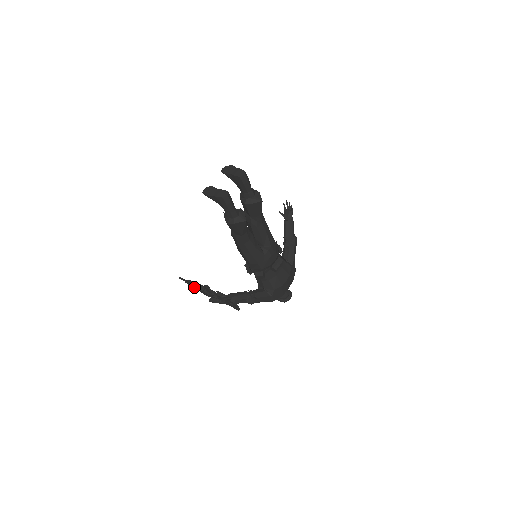
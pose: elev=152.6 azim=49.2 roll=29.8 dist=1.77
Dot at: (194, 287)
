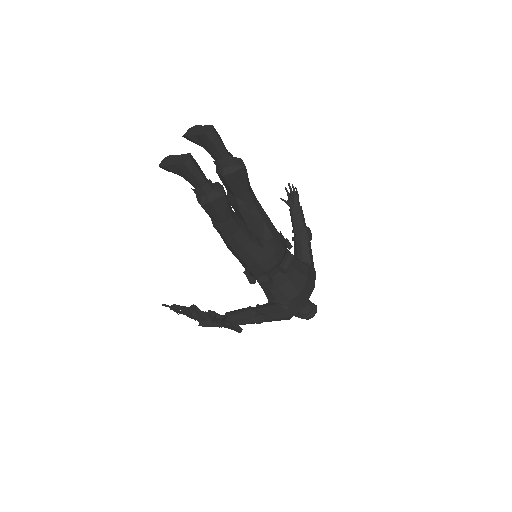
Dot at: (180, 312)
